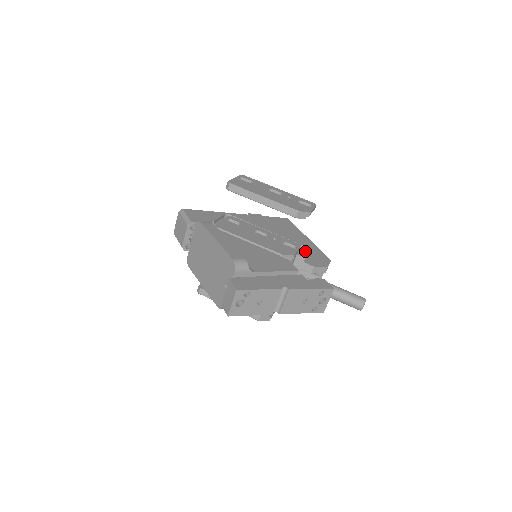
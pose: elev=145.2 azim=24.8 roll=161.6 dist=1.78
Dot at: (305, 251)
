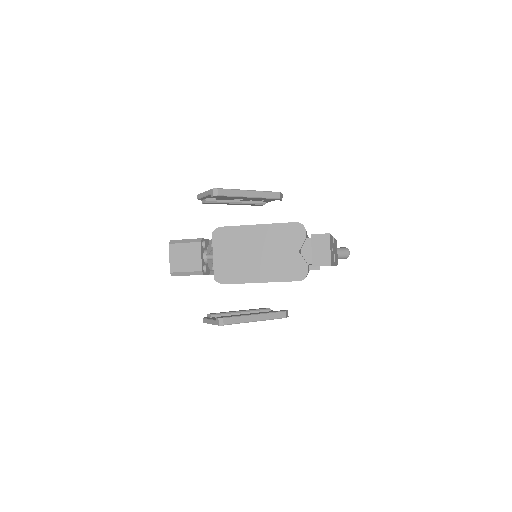
Dot at: occluded
